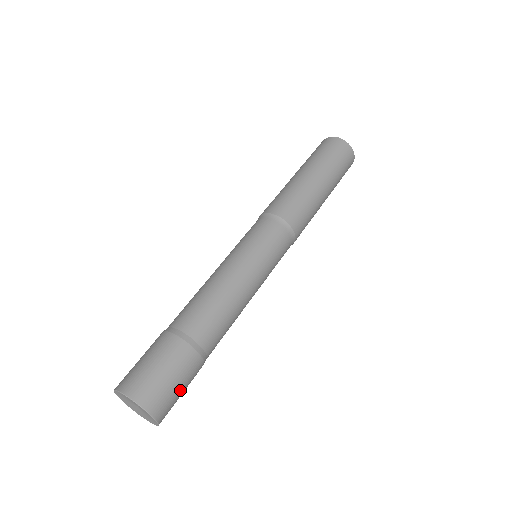
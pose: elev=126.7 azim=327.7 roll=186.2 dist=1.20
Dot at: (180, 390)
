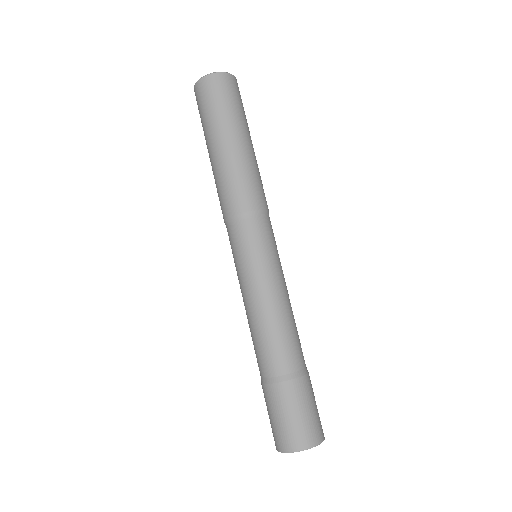
Dot at: (311, 410)
